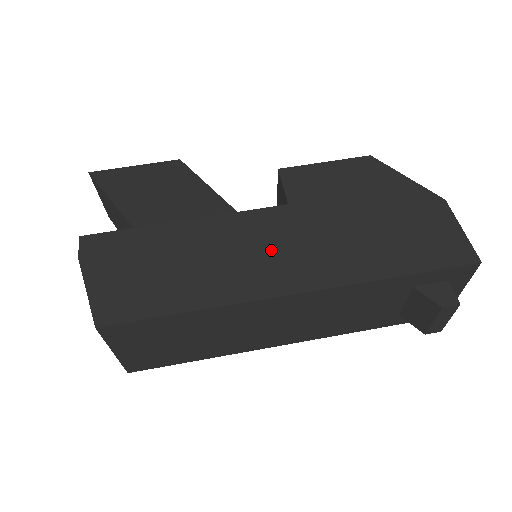
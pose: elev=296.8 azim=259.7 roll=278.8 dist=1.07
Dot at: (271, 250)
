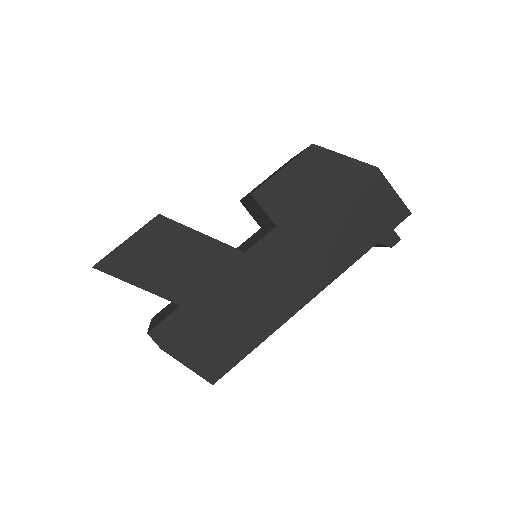
Dot at: (285, 273)
